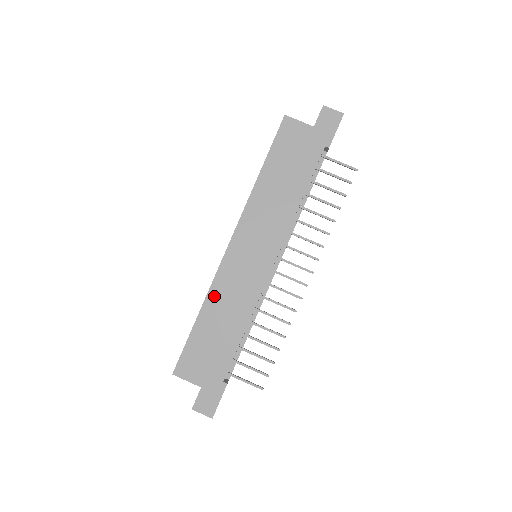
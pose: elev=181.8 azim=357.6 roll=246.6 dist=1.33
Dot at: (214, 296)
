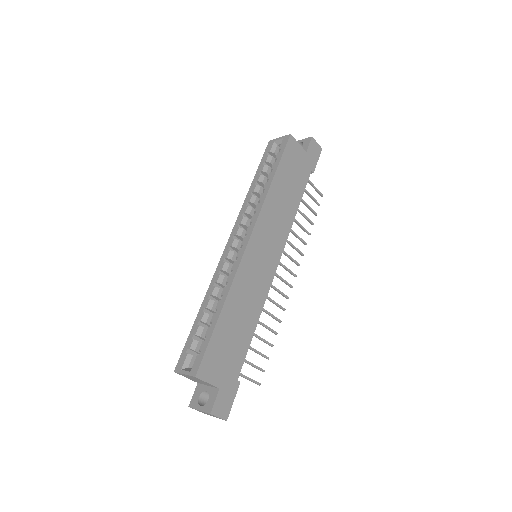
Dot at: (235, 292)
